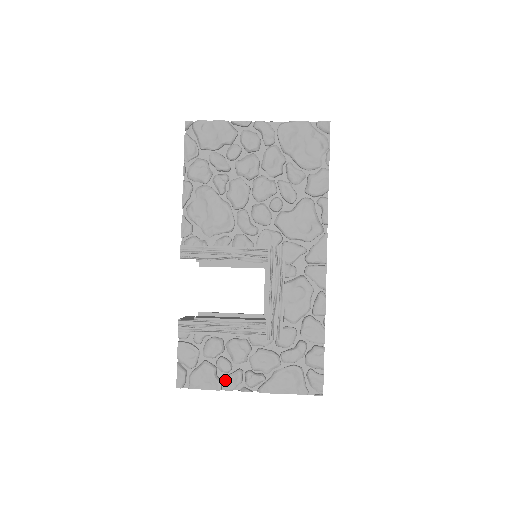
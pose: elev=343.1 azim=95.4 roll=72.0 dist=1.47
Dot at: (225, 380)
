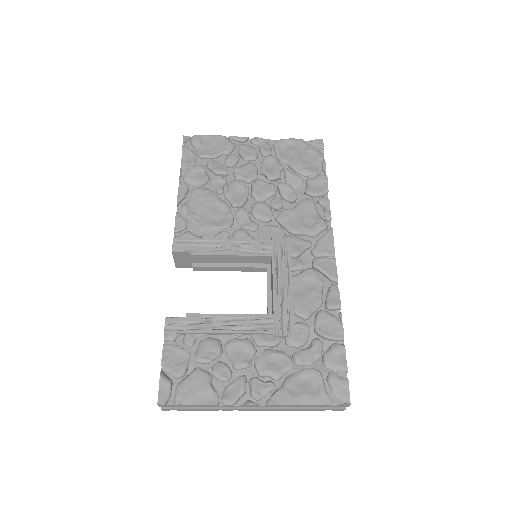
Dot at: (223, 391)
